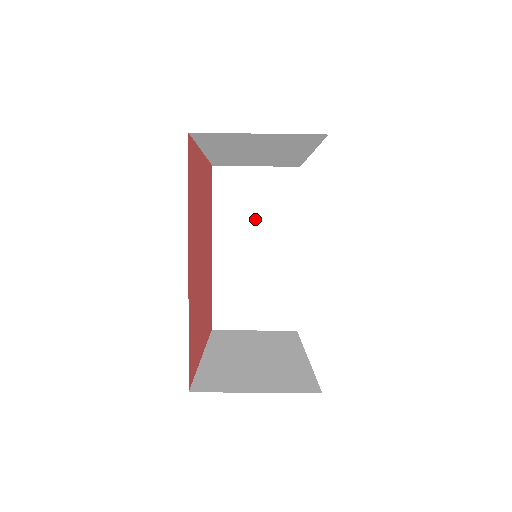
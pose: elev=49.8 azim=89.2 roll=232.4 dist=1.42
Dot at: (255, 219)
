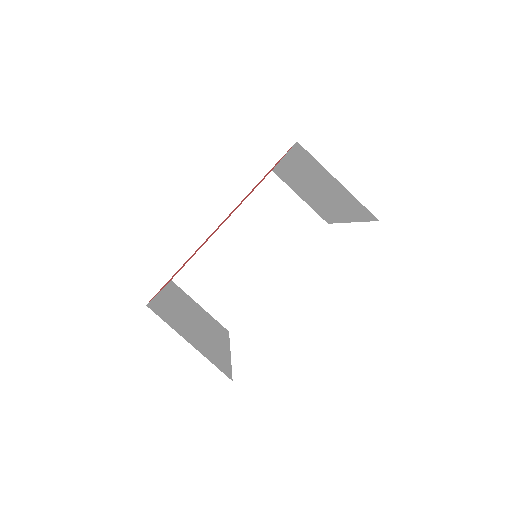
Dot at: (268, 231)
